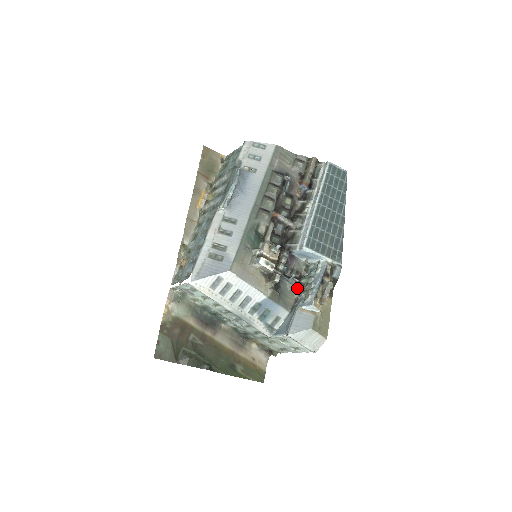
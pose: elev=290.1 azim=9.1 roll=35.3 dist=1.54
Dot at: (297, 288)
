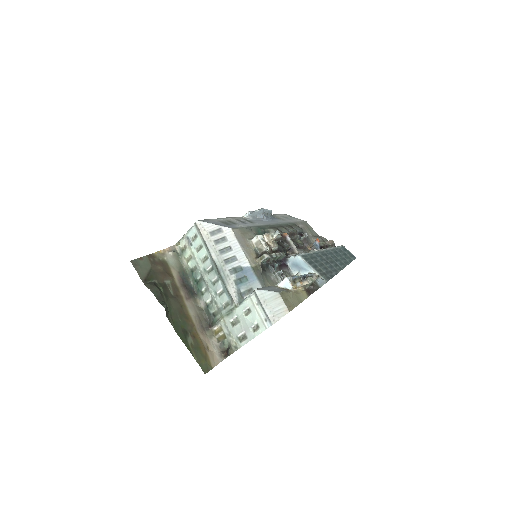
Dot at: occluded
